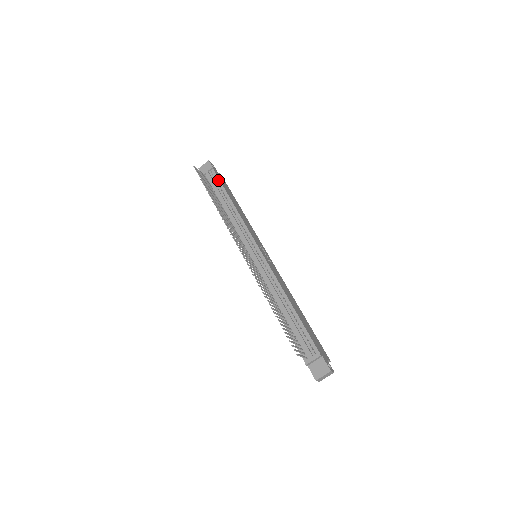
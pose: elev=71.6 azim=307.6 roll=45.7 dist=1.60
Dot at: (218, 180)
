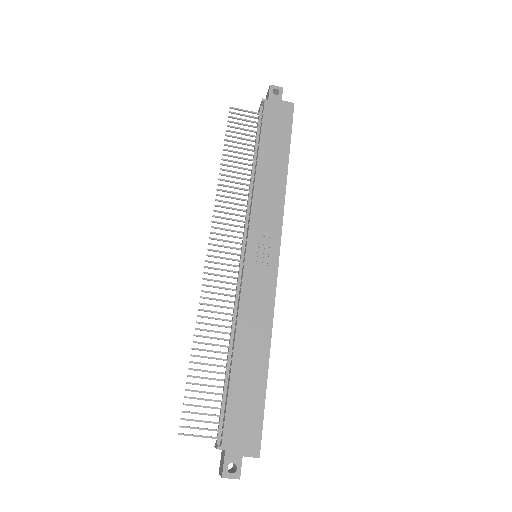
Dot at: (261, 123)
